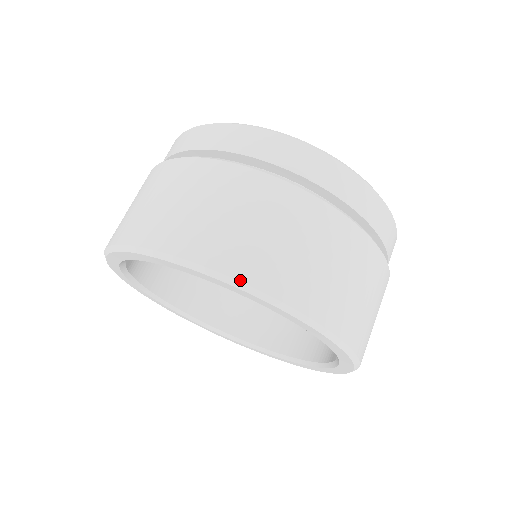
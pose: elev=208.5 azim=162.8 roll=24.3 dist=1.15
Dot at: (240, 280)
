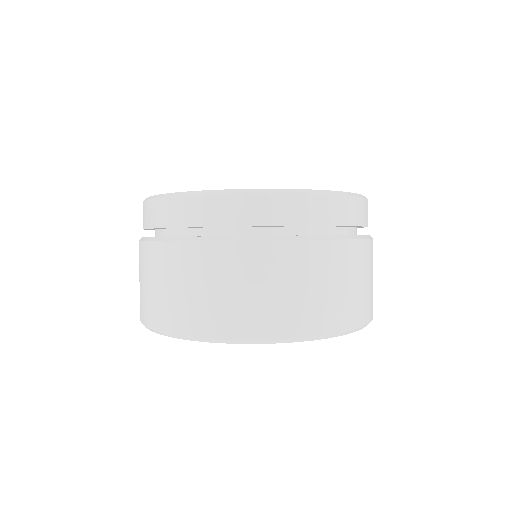
Dot at: (339, 332)
